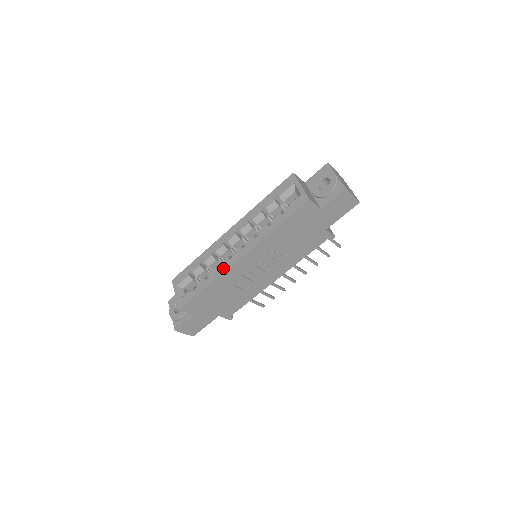
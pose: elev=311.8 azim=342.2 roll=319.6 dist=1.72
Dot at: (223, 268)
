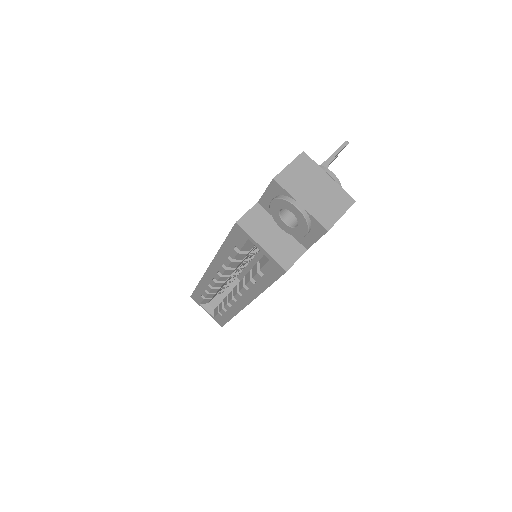
Dot at: (235, 308)
